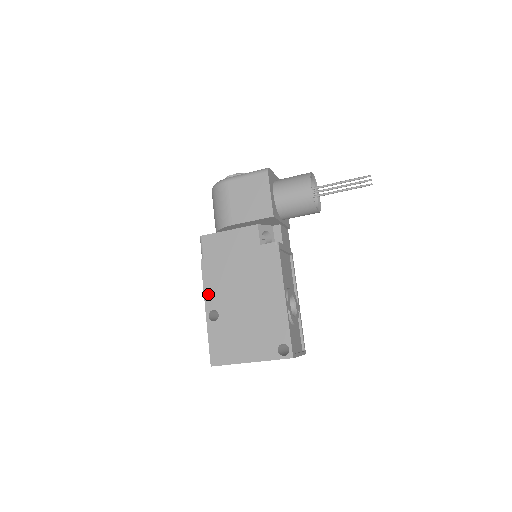
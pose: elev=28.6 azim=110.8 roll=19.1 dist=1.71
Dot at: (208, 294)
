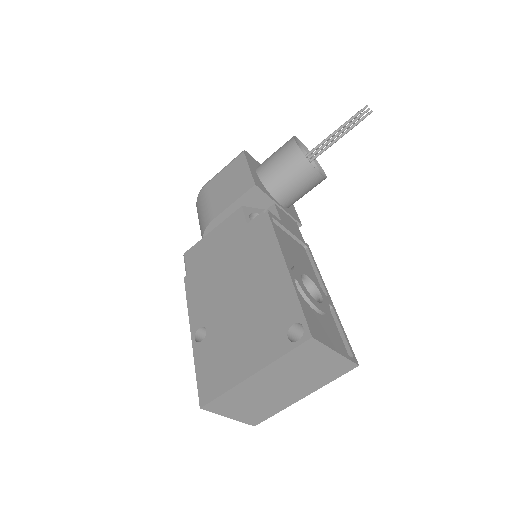
Dot at: (193, 311)
